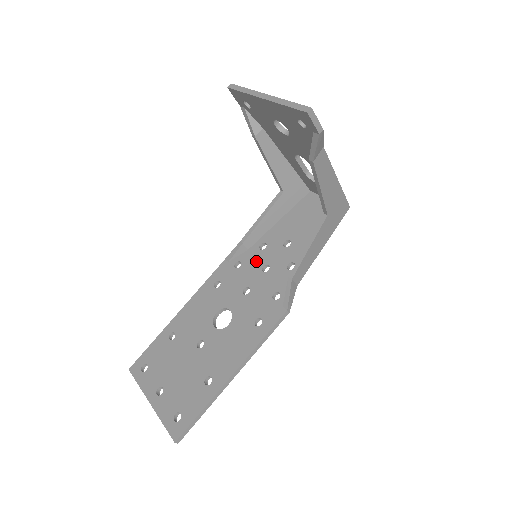
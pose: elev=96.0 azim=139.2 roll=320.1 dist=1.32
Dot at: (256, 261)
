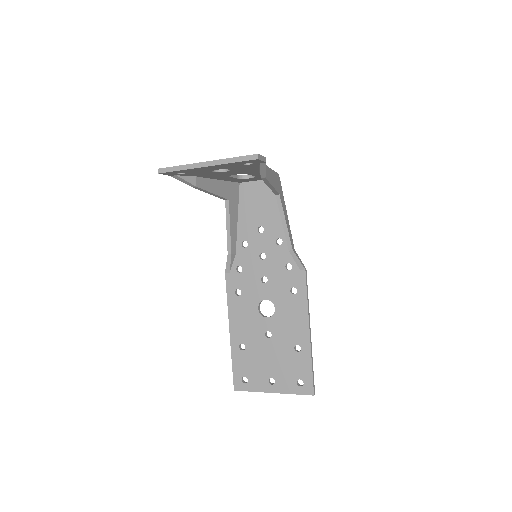
Dot at: (250, 257)
